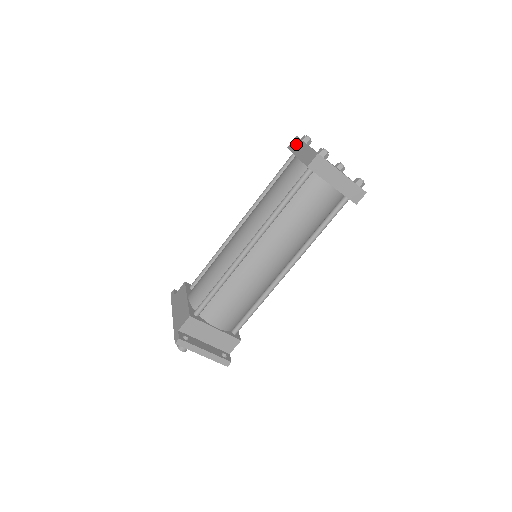
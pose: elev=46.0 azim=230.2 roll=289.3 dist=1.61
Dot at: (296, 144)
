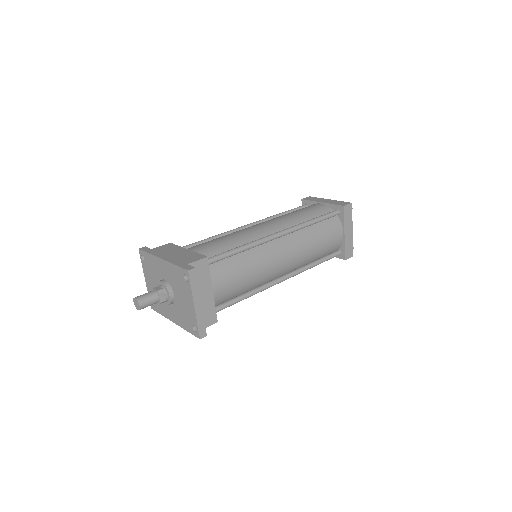
Dot at: (315, 198)
